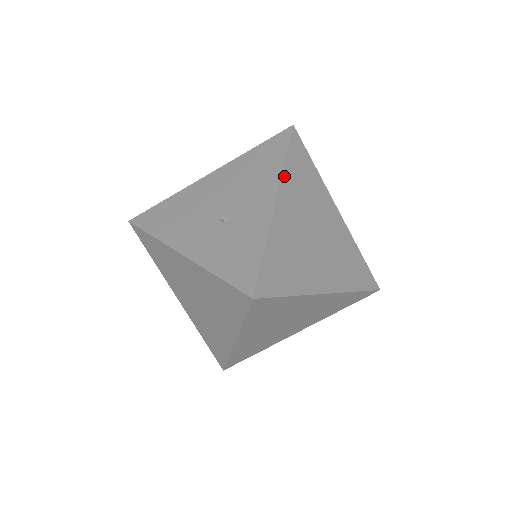
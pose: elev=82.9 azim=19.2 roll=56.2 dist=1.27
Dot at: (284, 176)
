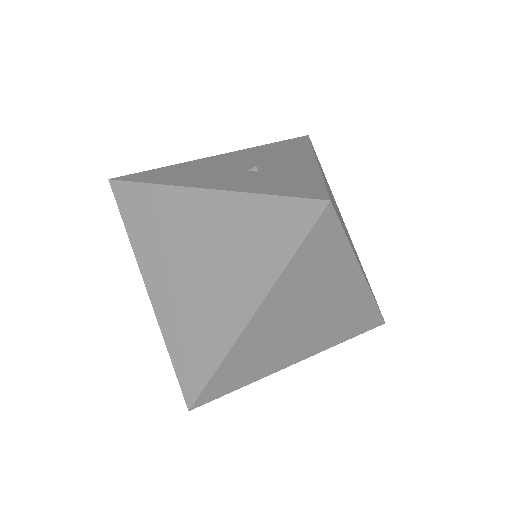
Dot at: (315, 154)
